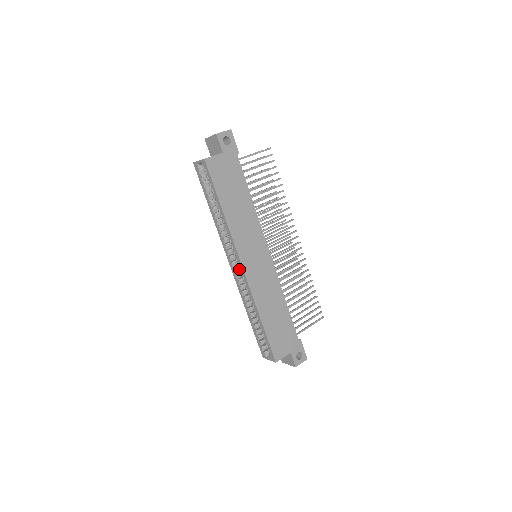
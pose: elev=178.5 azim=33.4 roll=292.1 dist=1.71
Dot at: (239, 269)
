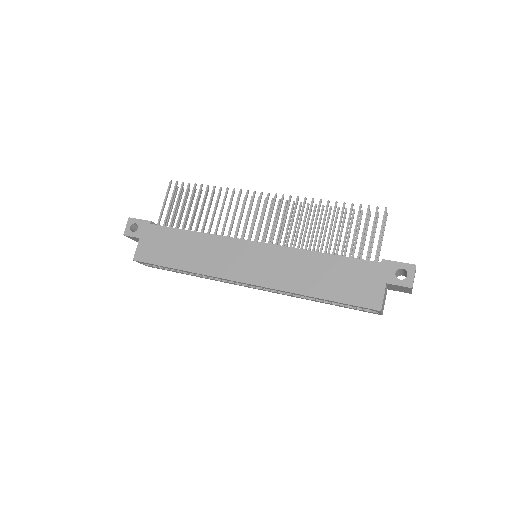
Dot at: occluded
